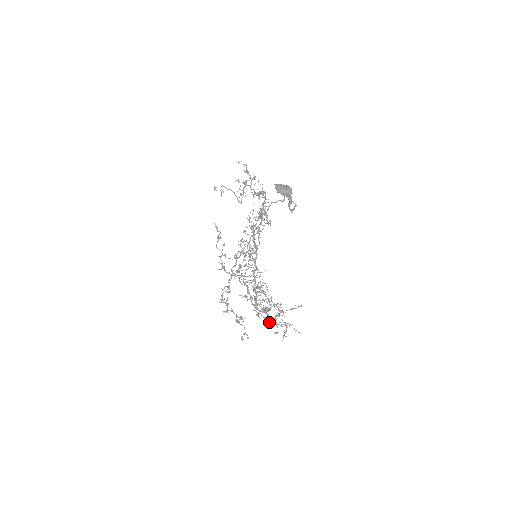
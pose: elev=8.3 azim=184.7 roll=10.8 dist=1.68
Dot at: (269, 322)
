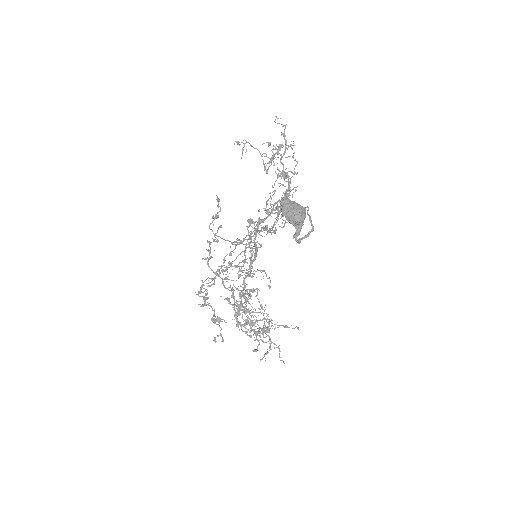
Dot at: (250, 337)
